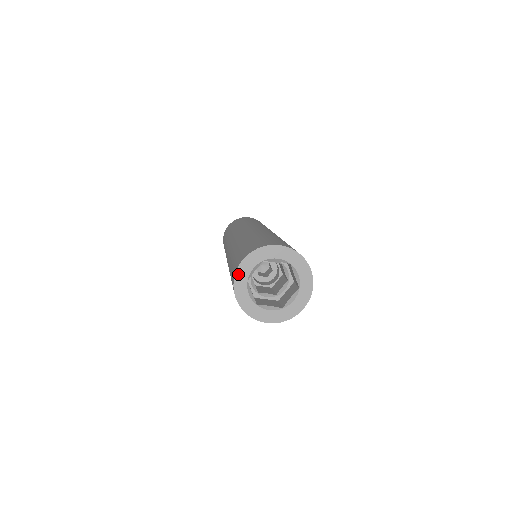
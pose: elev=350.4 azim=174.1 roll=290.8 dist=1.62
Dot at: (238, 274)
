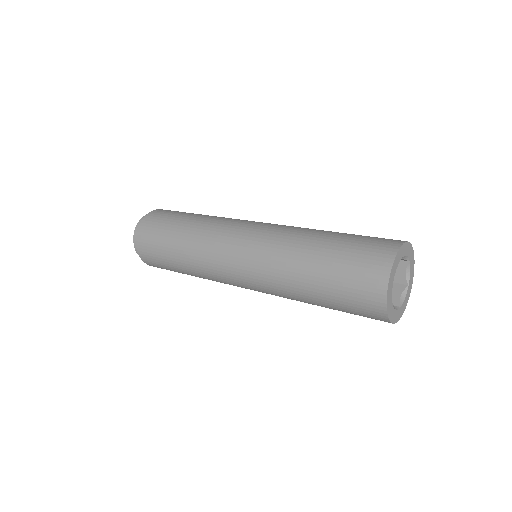
Dot at: (392, 272)
